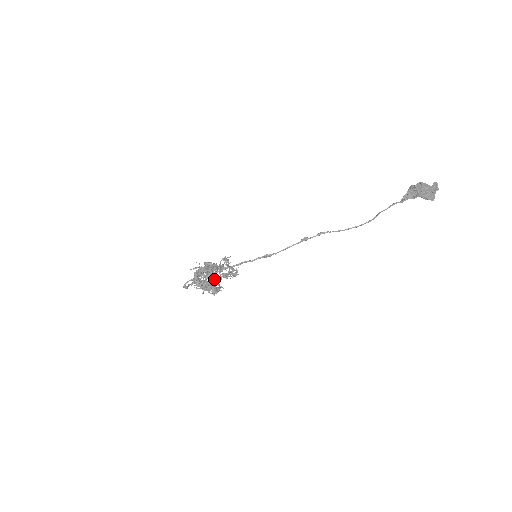
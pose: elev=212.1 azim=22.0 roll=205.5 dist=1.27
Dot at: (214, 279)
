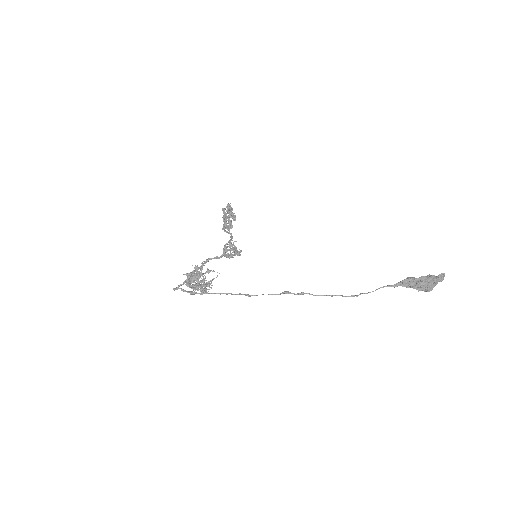
Dot at: (229, 231)
